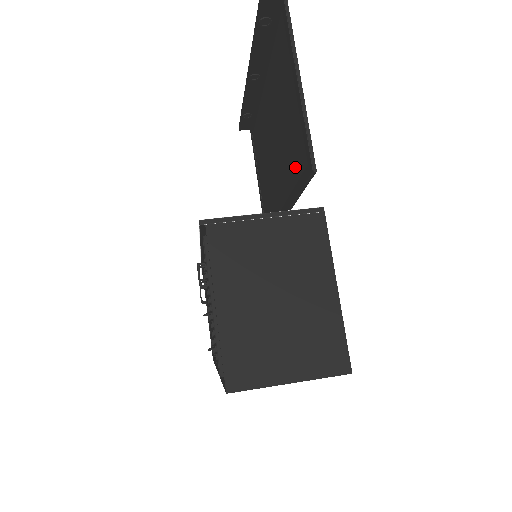
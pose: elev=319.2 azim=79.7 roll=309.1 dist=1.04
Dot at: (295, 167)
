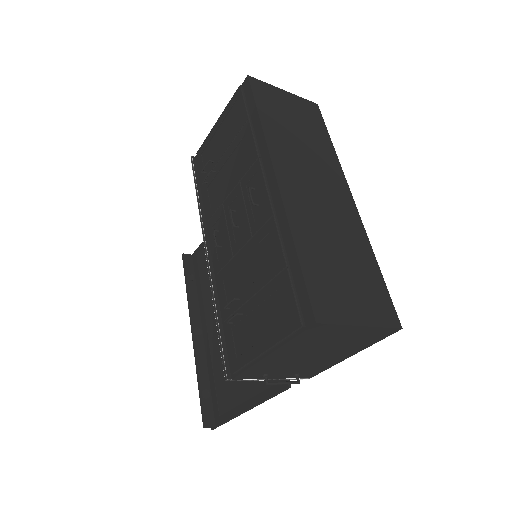
Dot at: occluded
